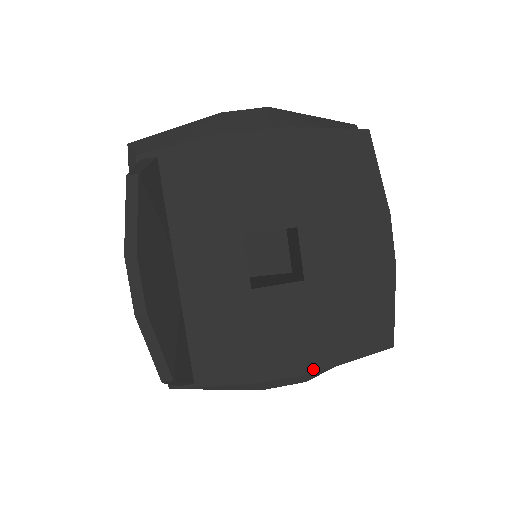
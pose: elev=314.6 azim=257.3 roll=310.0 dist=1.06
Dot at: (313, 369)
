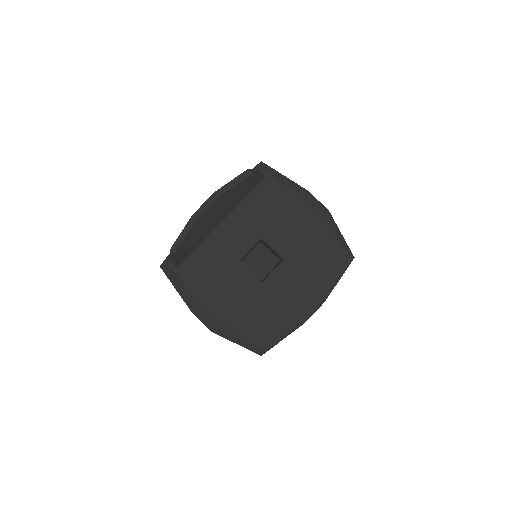
Dot at: (224, 319)
